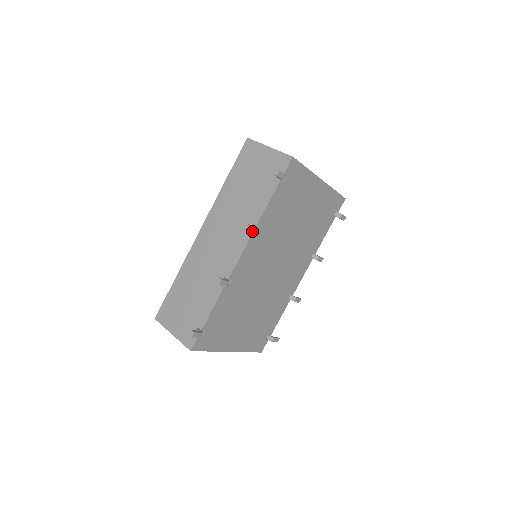
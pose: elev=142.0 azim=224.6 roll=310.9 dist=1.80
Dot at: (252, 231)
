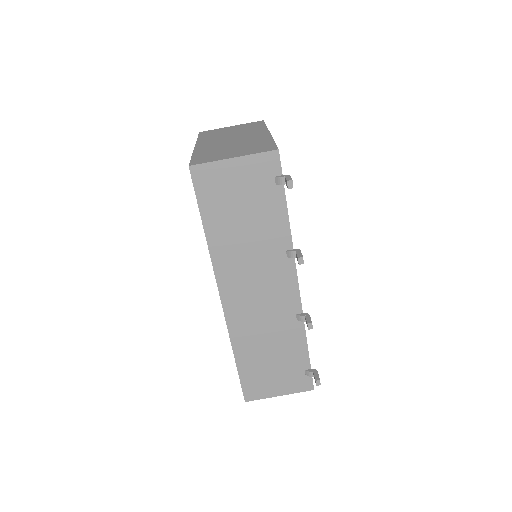
Dot at: occluded
